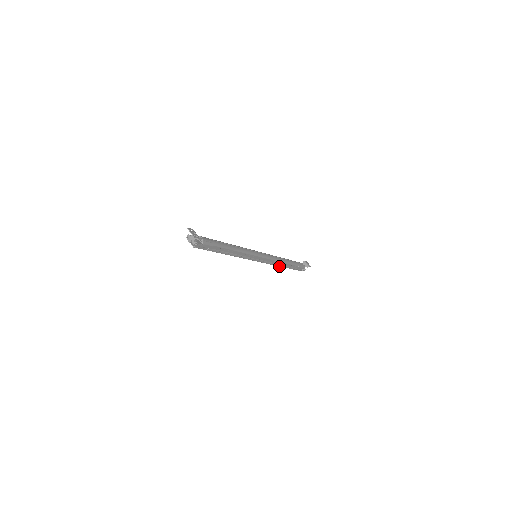
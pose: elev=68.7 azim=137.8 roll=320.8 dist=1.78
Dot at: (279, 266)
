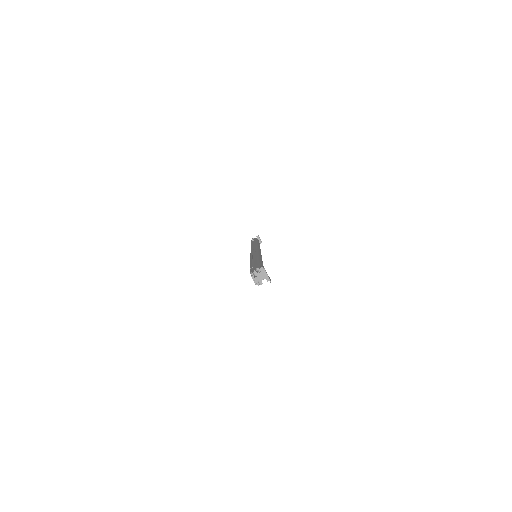
Dot at: occluded
